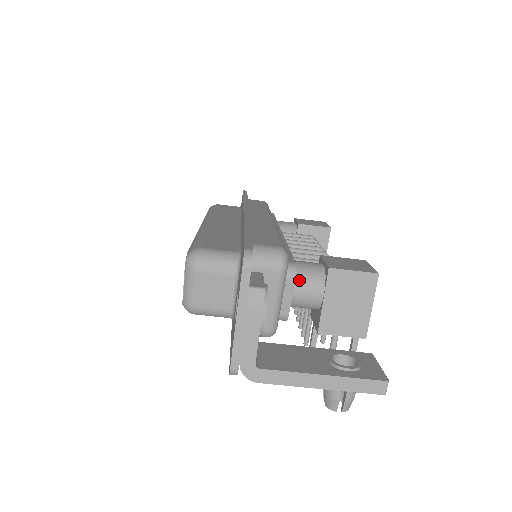
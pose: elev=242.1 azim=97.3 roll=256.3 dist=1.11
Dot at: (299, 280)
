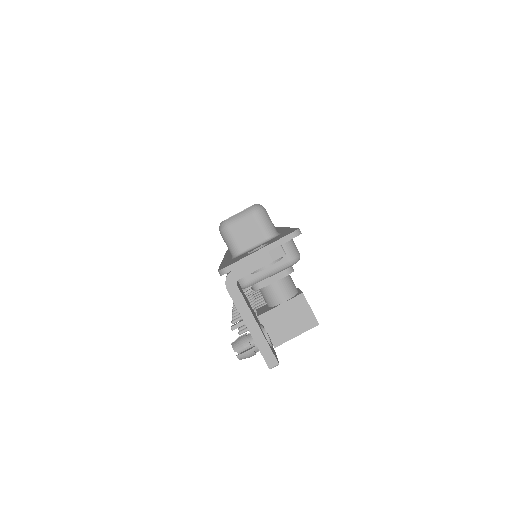
Dot at: (283, 281)
